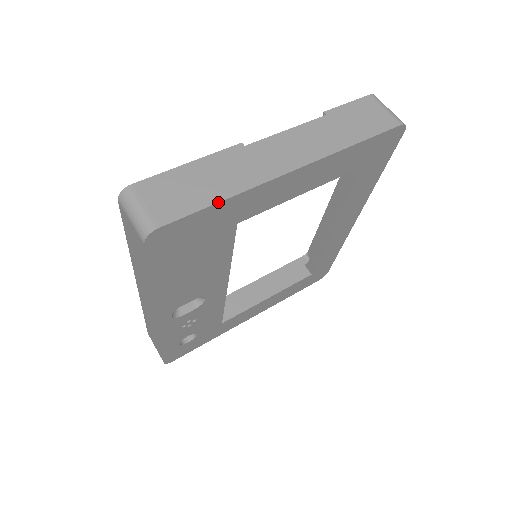
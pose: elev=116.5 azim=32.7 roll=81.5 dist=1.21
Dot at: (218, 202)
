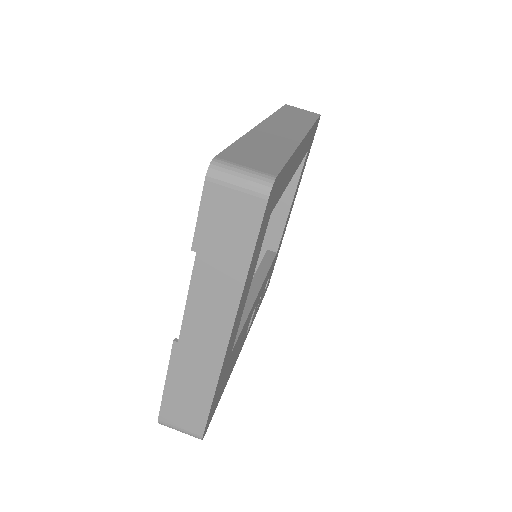
Dot at: (212, 401)
